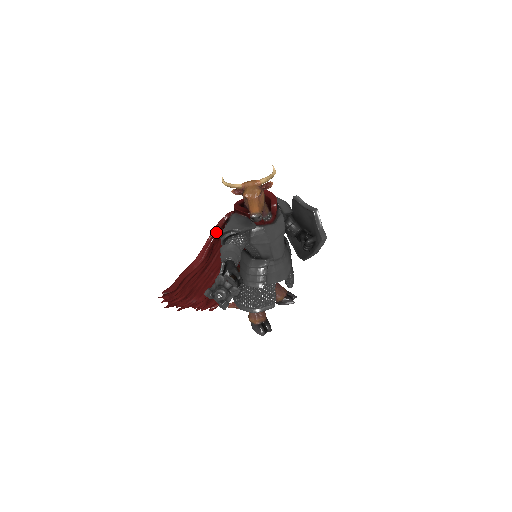
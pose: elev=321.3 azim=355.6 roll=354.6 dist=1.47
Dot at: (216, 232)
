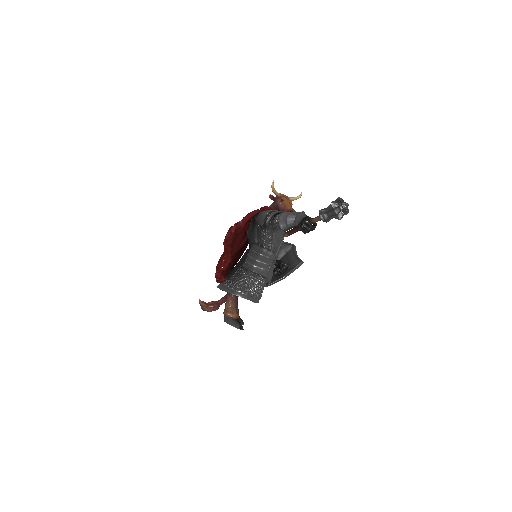
Dot at: (251, 216)
